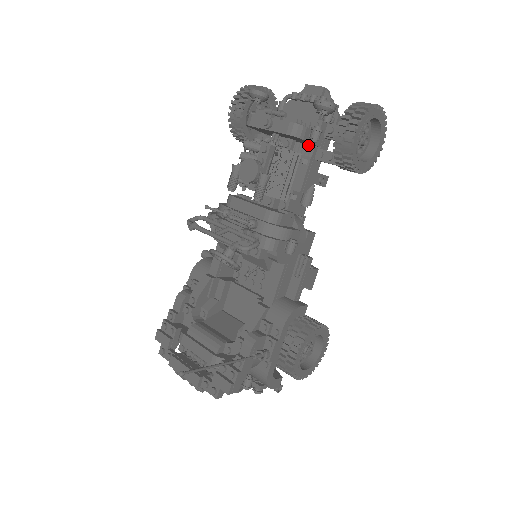
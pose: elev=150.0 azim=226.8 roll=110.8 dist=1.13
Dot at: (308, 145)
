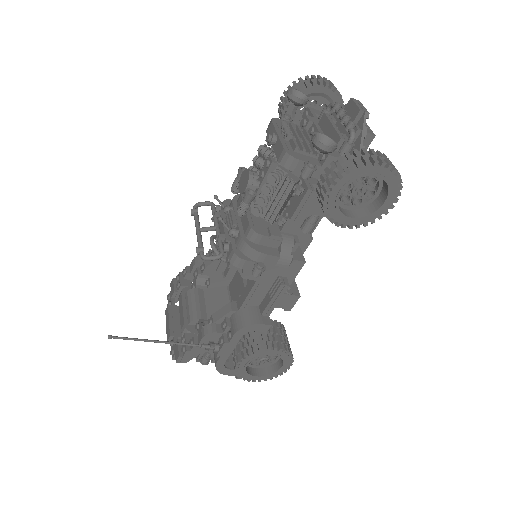
Dot at: occluded
